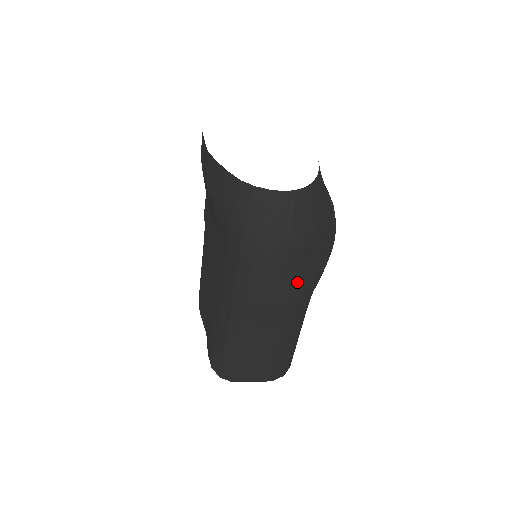
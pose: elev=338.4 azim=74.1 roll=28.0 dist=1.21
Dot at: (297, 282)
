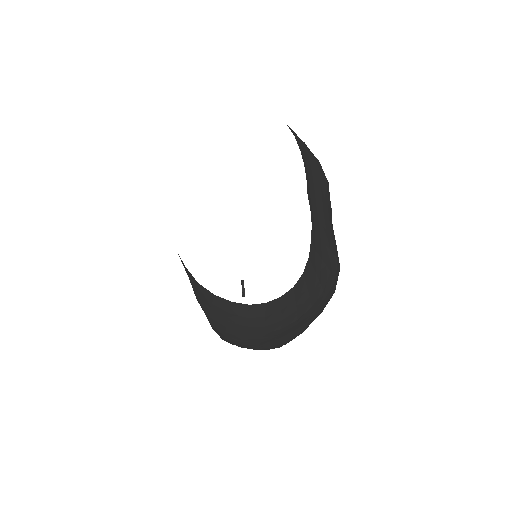
Dot at: (280, 341)
